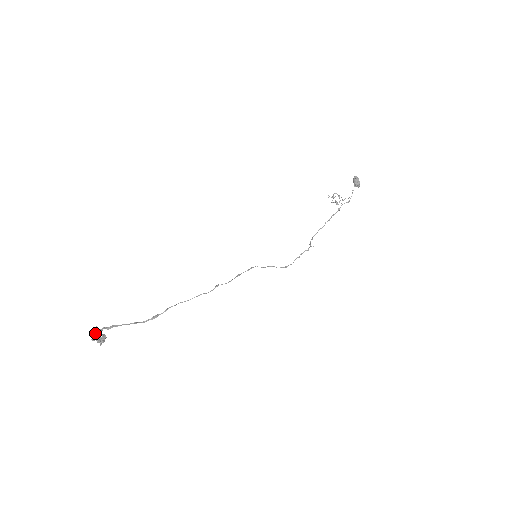
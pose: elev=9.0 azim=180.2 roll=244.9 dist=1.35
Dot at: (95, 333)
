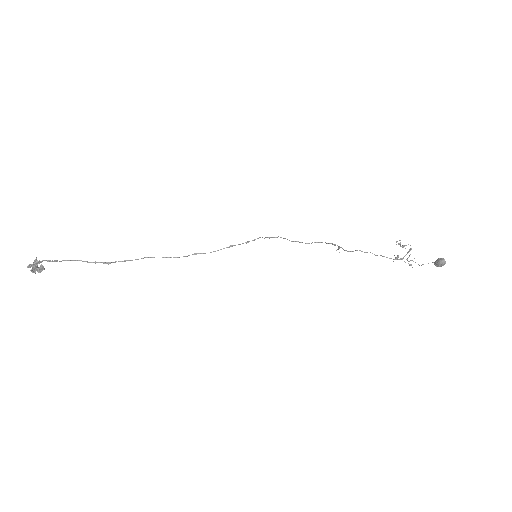
Dot at: (32, 265)
